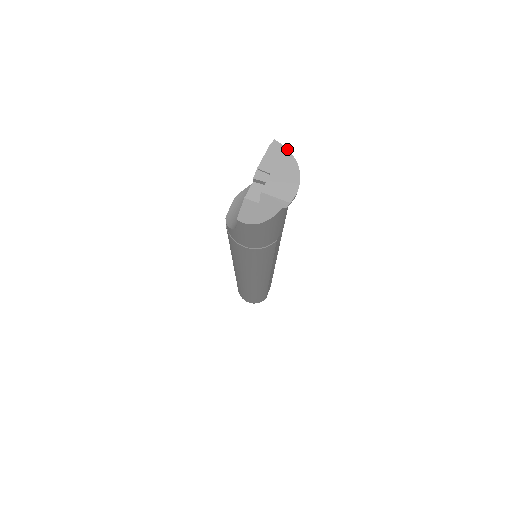
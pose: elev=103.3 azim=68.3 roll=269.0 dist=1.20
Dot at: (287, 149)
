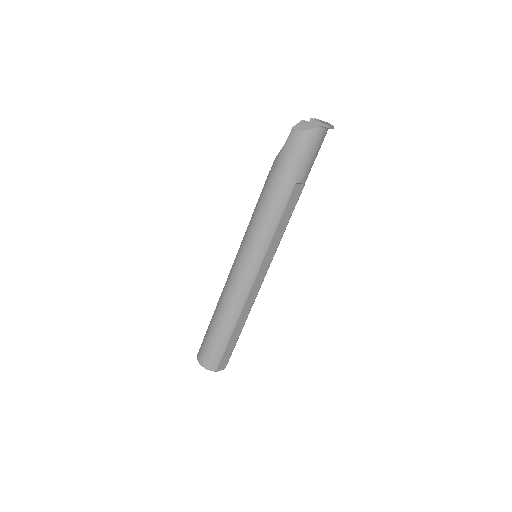
Dot at: occluded
